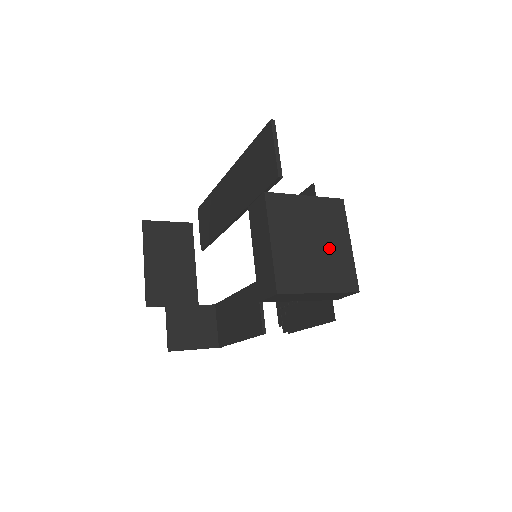
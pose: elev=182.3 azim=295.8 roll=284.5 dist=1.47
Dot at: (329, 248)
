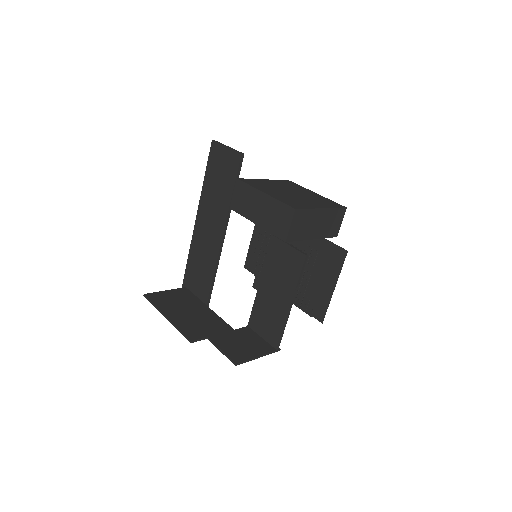
Dot at: (305, 194)
